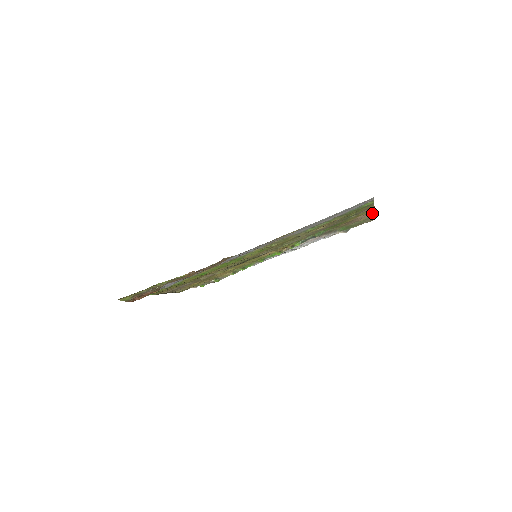
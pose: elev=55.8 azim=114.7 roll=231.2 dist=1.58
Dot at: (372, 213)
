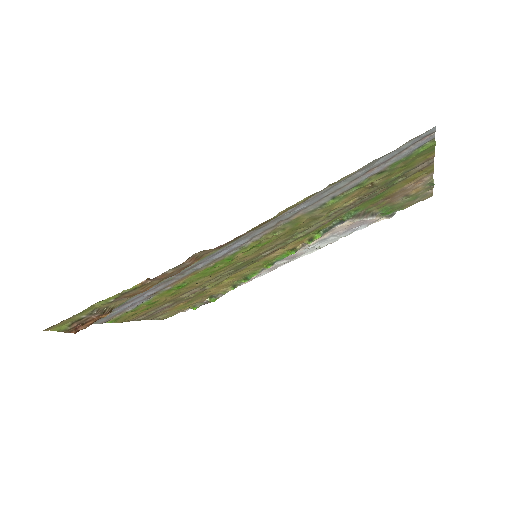
Dot at: (429, 178)
